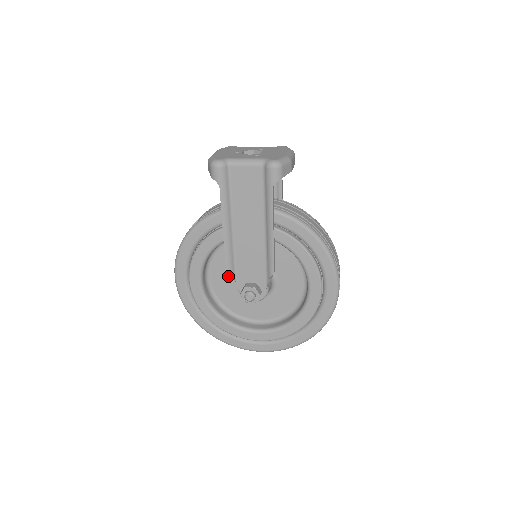
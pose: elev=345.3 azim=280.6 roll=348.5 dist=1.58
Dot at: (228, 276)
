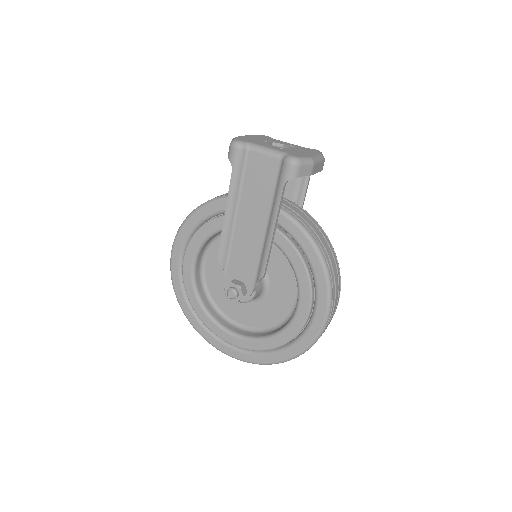
Dot at: occluded
